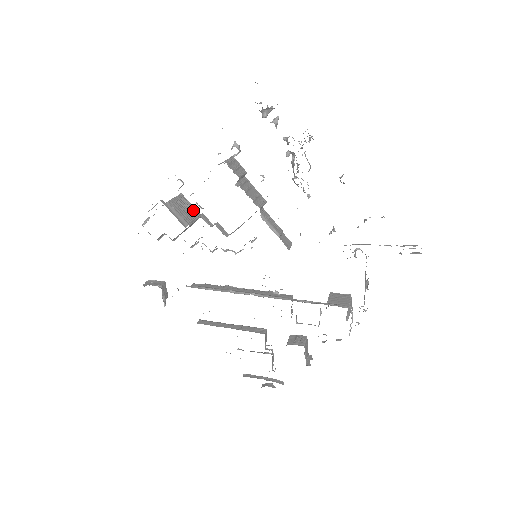
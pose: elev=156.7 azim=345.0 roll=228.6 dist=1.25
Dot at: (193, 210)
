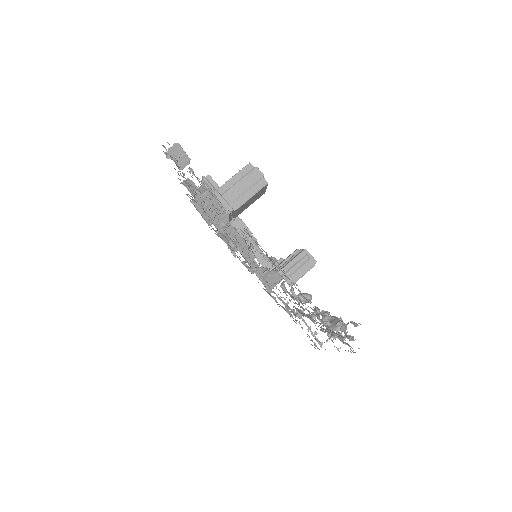
Dot at: (262, 193)
